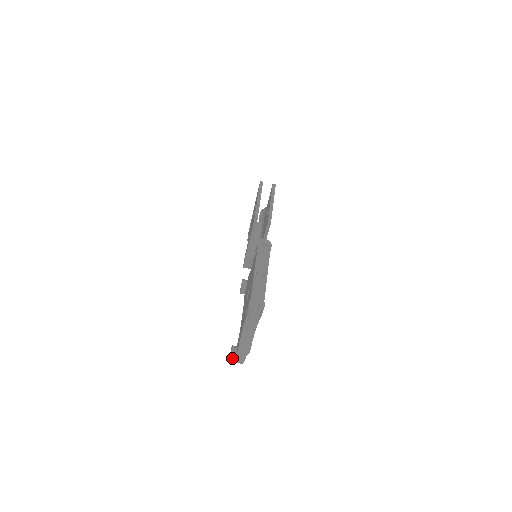
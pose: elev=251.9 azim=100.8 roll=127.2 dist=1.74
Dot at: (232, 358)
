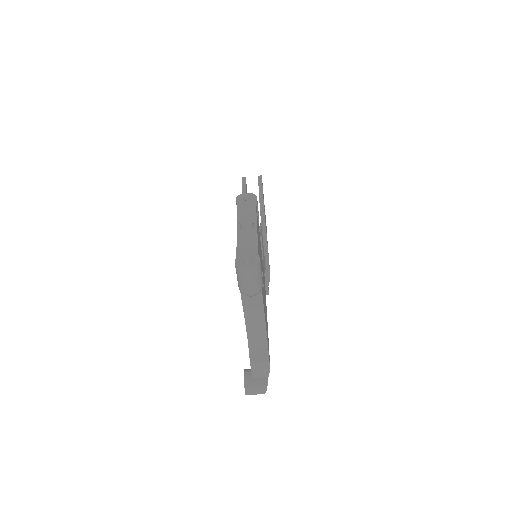
Dot at: (247, 386)
